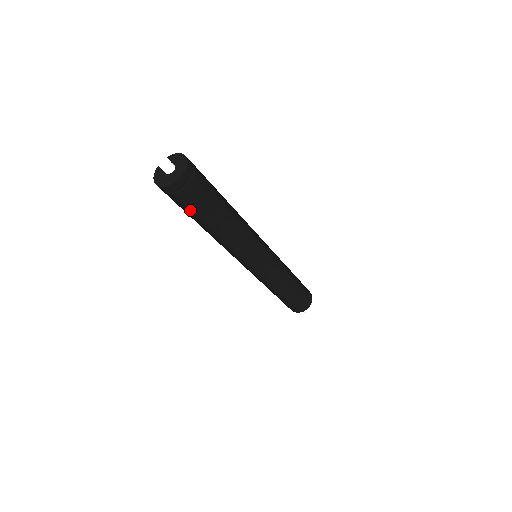
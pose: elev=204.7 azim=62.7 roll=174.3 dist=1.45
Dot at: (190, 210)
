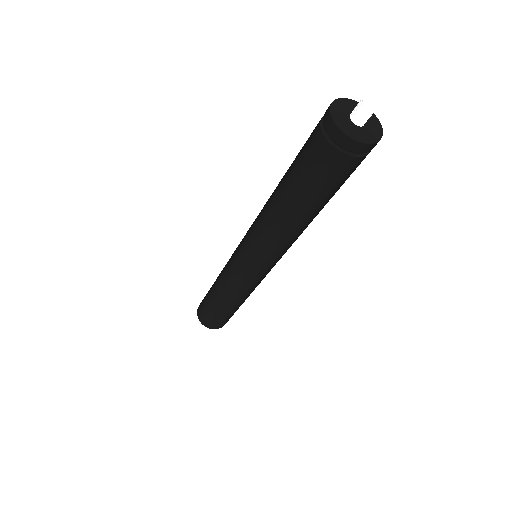
Dot at: (317, 178)
